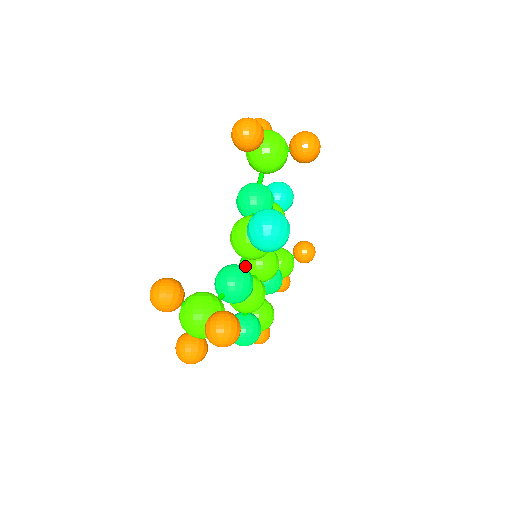
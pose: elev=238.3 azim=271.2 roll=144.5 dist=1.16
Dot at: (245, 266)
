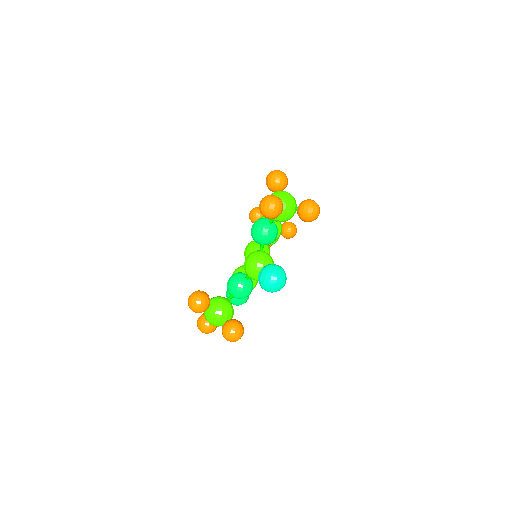
Dot at: (246, 256)
